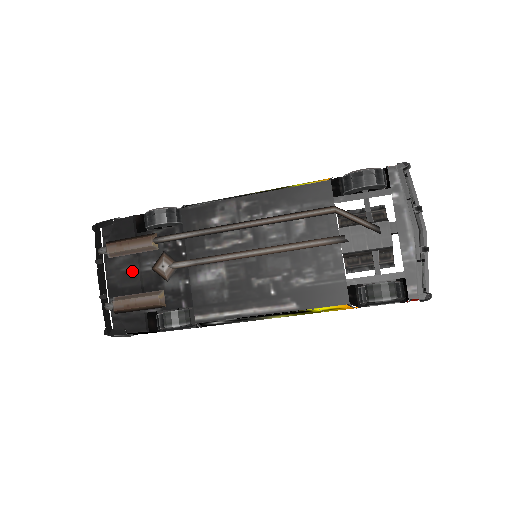
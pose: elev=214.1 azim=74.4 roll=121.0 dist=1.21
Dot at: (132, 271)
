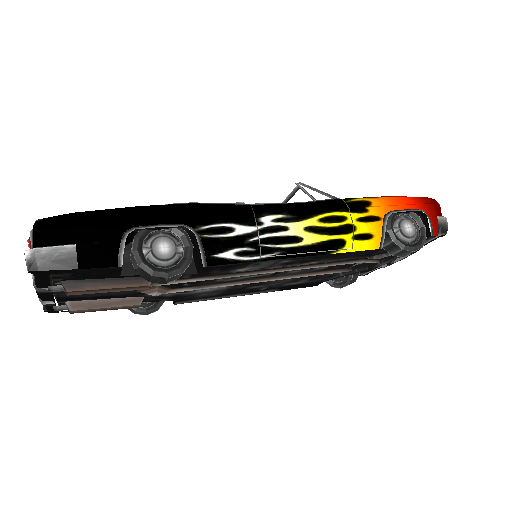
Dot at: occluded
